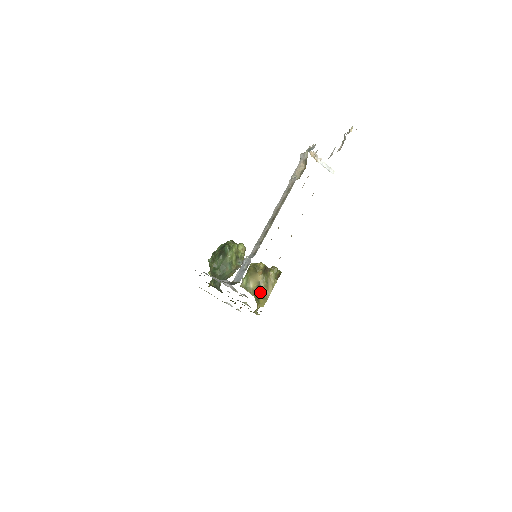
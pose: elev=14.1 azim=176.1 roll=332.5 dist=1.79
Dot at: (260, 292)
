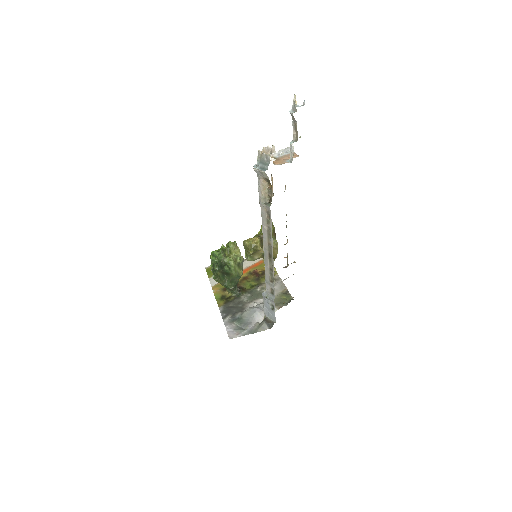
Dot at: occluded
